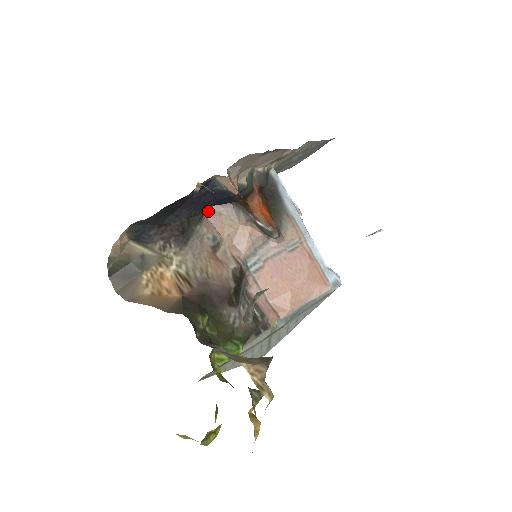
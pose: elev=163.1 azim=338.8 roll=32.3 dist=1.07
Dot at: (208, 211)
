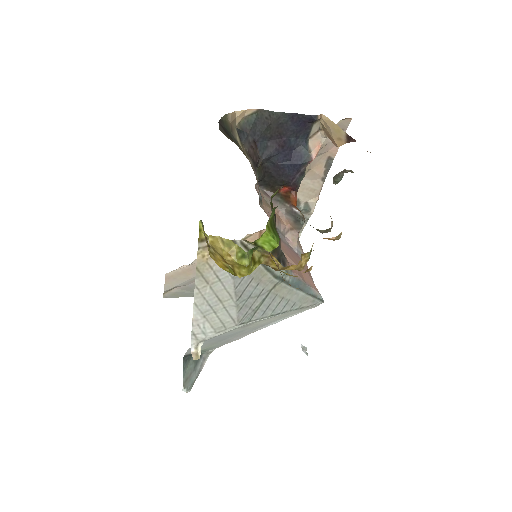
Dot at: (256, 188)
